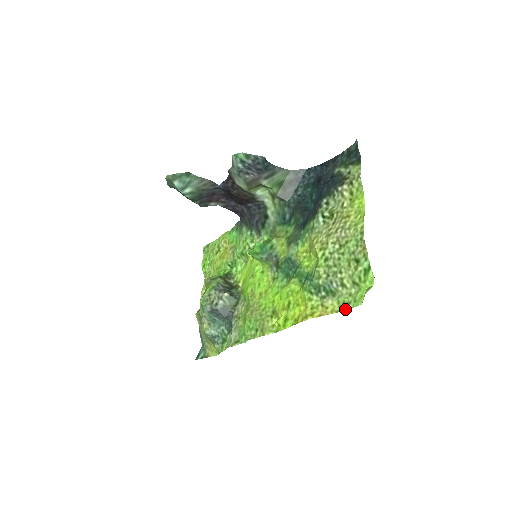
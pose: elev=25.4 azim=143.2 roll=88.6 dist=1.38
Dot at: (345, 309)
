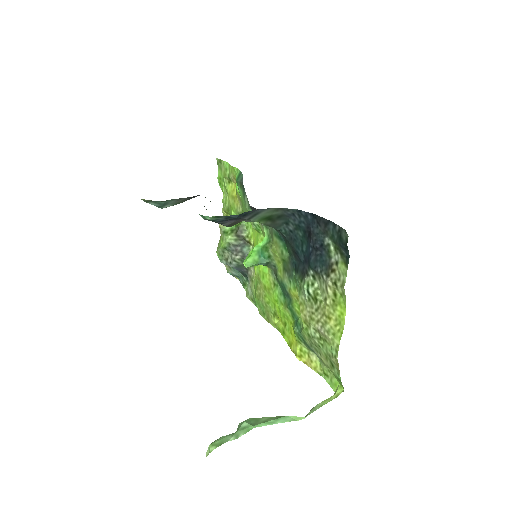
Dot at: (324, 377)
